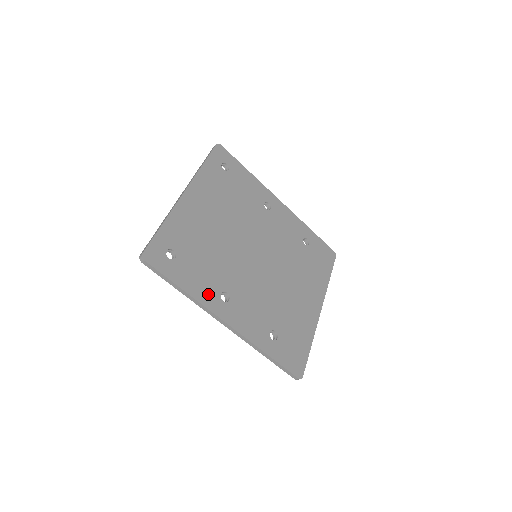
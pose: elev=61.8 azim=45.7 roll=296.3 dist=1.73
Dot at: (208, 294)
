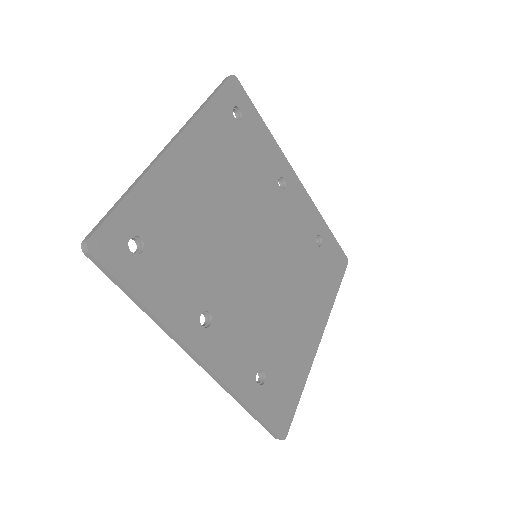
Dot at: (182, 314)
